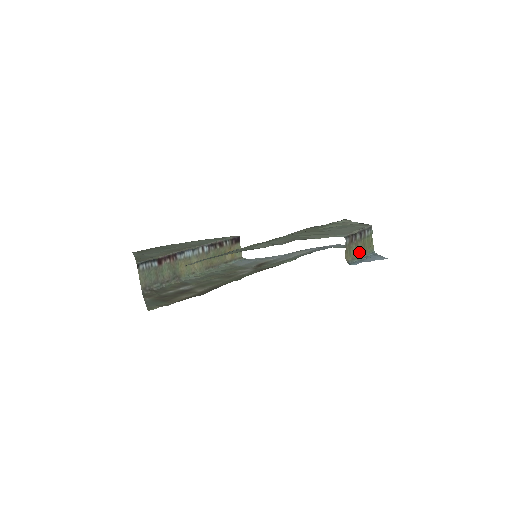
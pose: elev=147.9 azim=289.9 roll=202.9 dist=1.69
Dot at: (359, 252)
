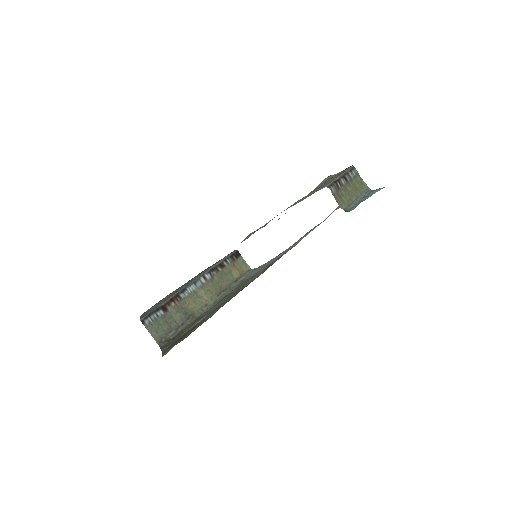
Dot at: (353, 196)
